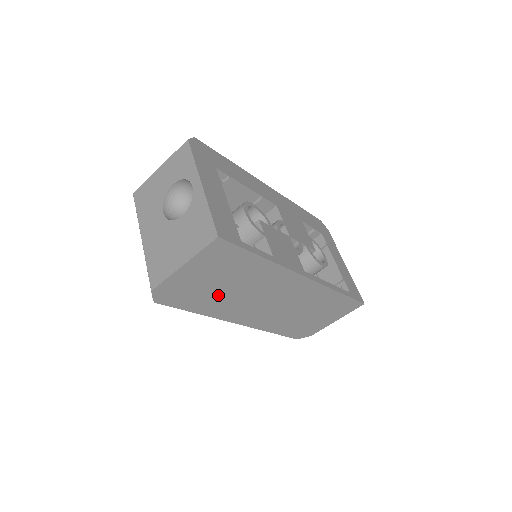
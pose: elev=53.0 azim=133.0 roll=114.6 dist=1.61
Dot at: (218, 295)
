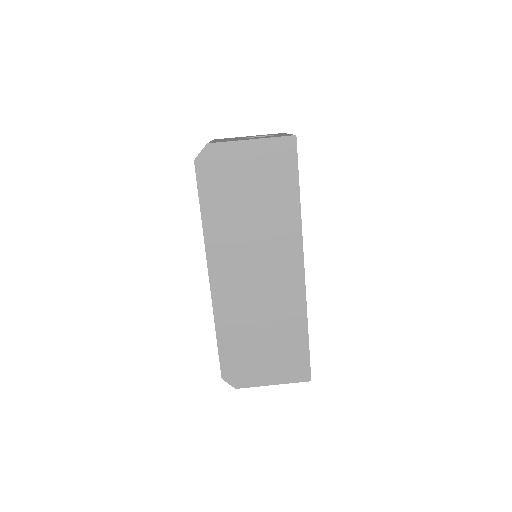
Dot at: (236, 210)
